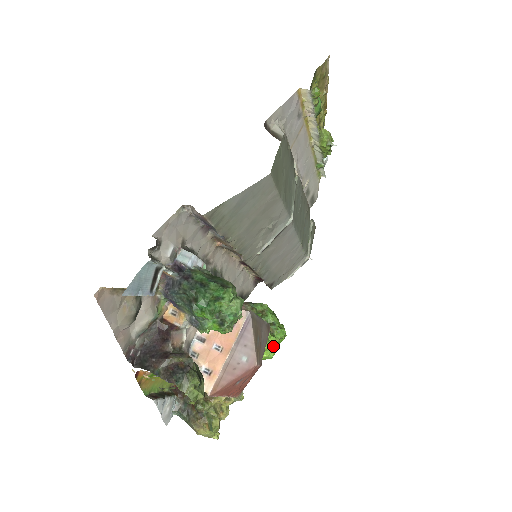
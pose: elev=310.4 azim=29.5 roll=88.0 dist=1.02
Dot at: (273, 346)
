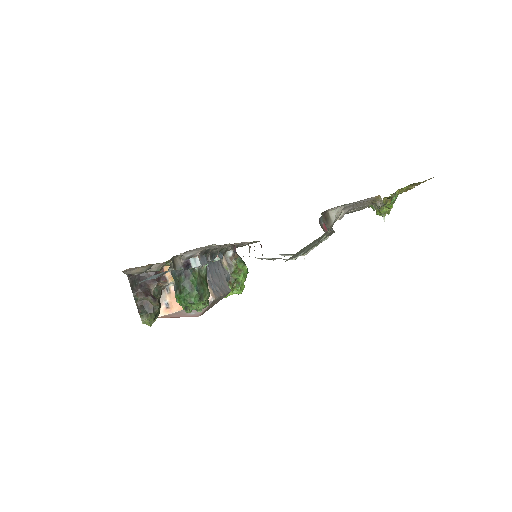
Dot at: (227, 295)
